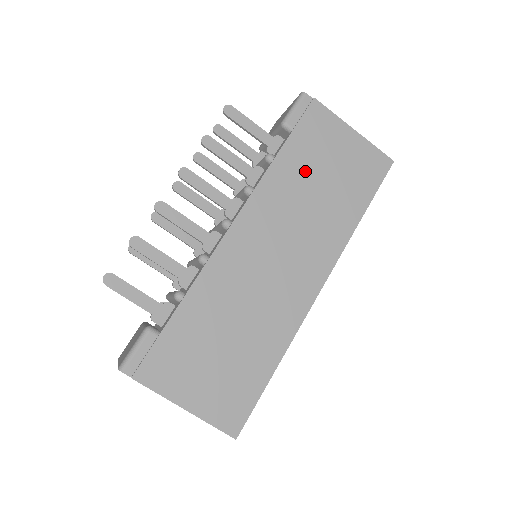
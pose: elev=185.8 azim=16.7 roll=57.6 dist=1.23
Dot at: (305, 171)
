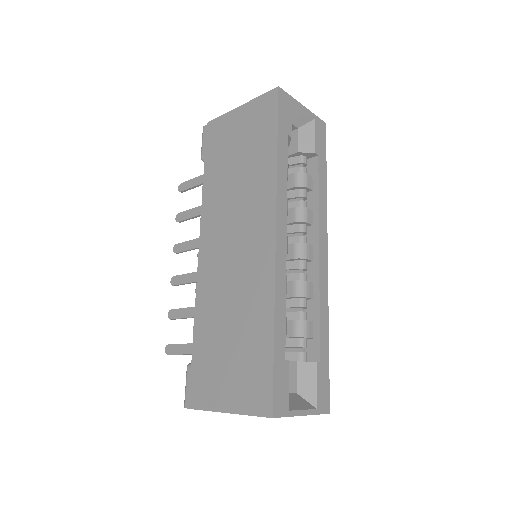
Dot at: (223, 171)
